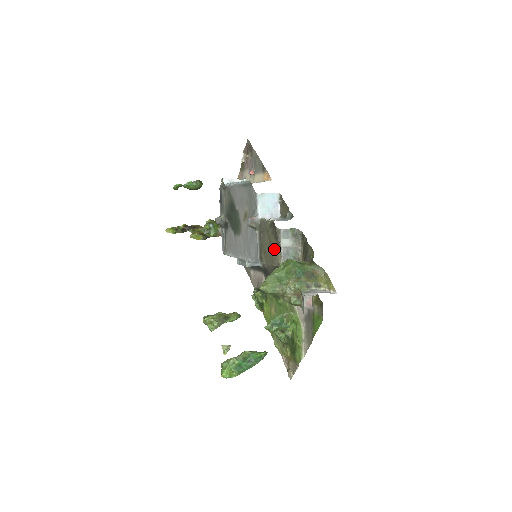
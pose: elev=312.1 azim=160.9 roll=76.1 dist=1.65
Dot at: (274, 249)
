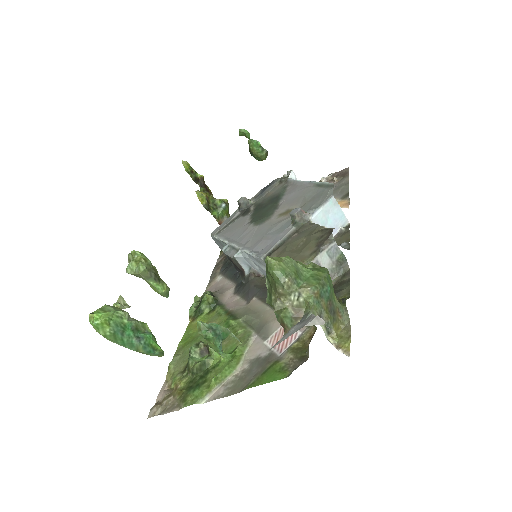
Dot at: (303, 254)
